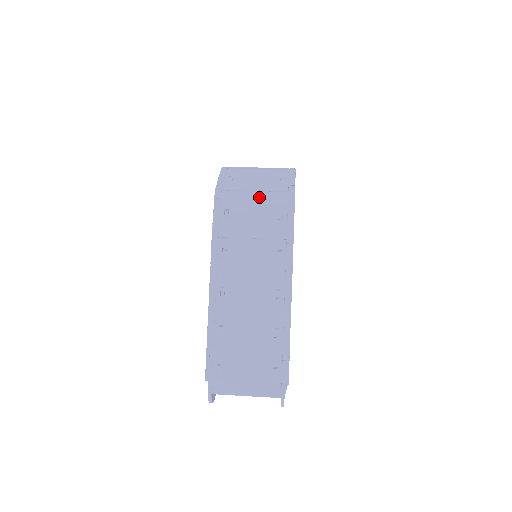
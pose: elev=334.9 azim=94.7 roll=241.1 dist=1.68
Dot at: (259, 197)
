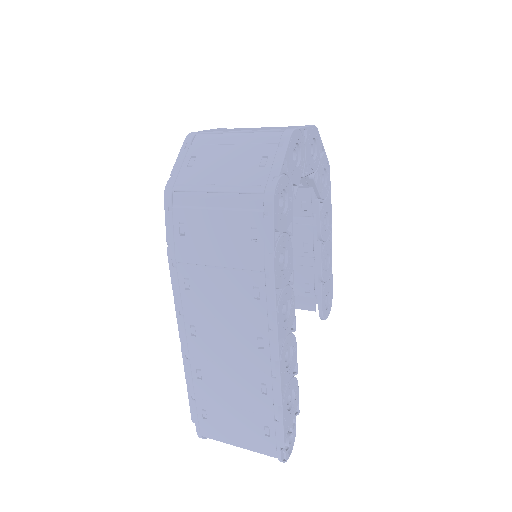
Dot at: (223, 203)
